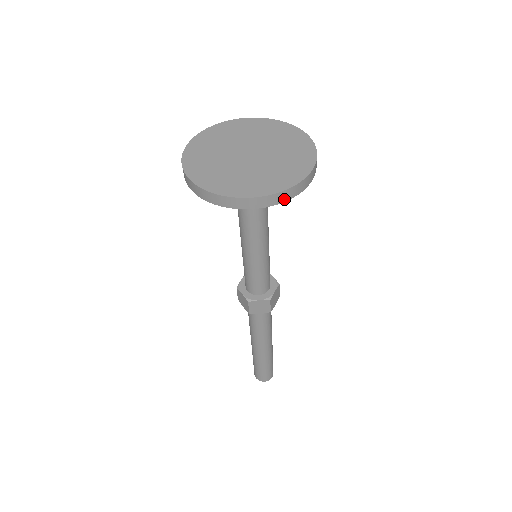
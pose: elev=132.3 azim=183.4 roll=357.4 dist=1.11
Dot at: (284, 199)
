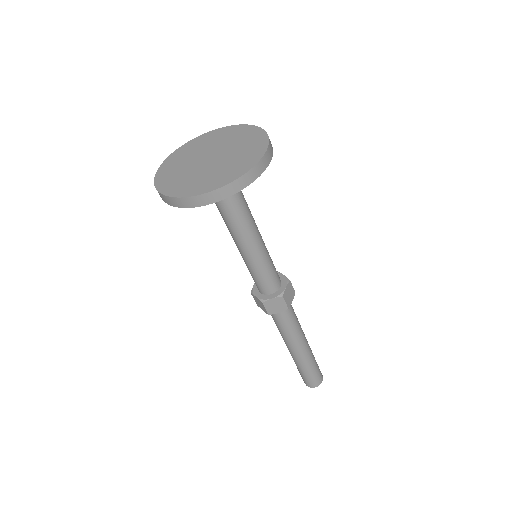
Dot at: (243, 186)
